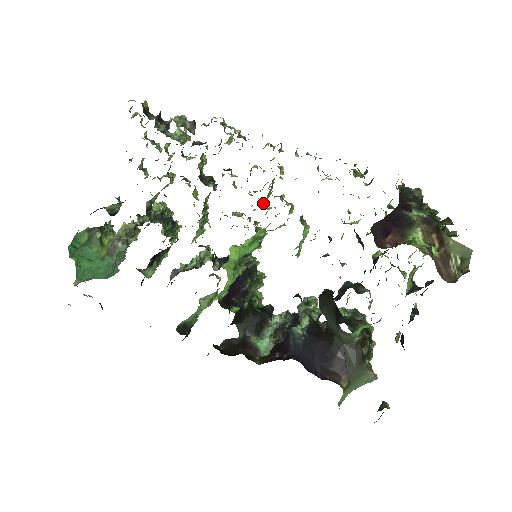
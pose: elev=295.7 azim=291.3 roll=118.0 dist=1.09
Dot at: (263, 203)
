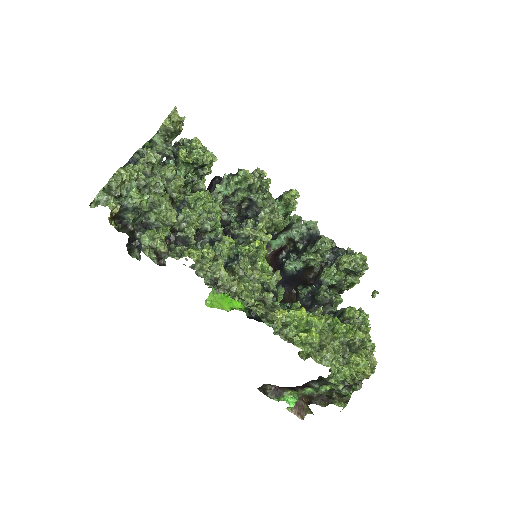
Dot at: (261, 254)
